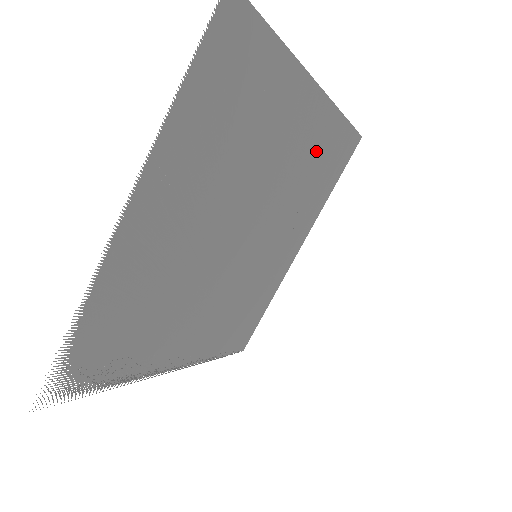
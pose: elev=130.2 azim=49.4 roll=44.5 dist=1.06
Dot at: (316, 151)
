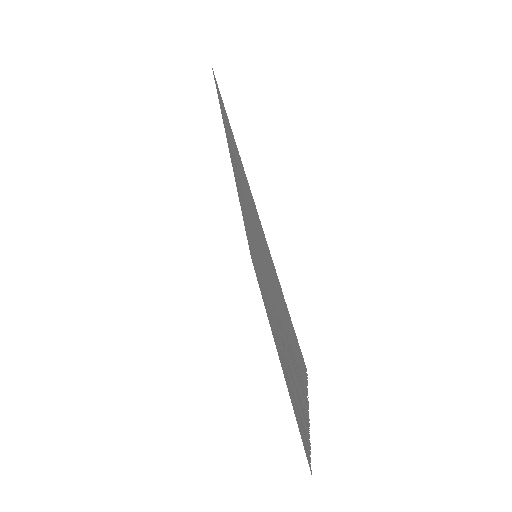
Dot at: occluded
